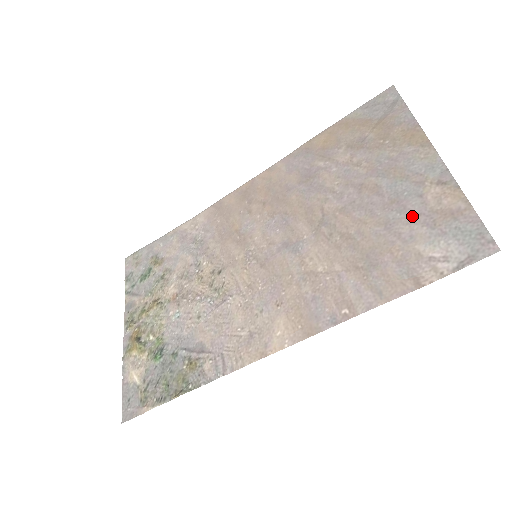
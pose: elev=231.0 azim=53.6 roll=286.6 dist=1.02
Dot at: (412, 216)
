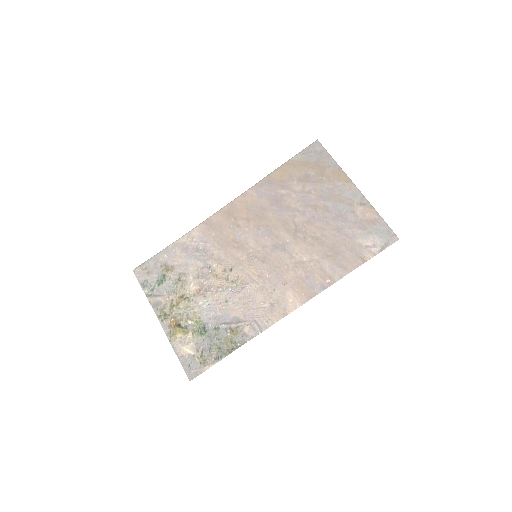
Dot at: (351, 224)
